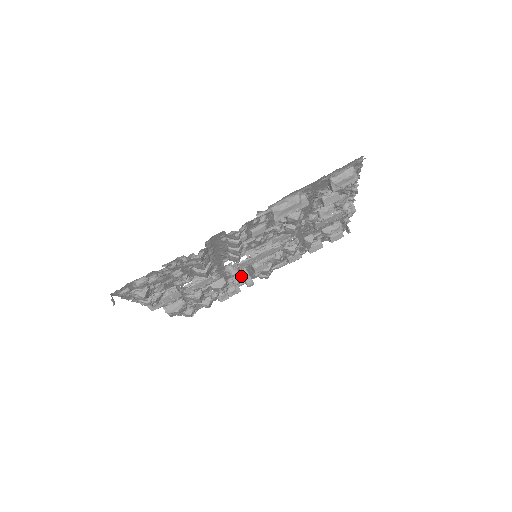
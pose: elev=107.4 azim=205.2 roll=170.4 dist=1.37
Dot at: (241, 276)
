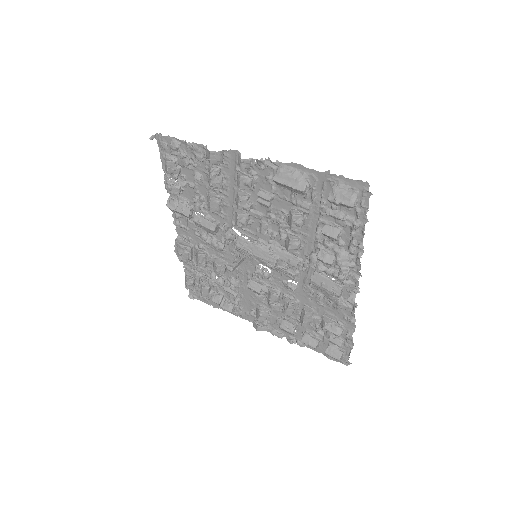
Dot at: (242, 293)
